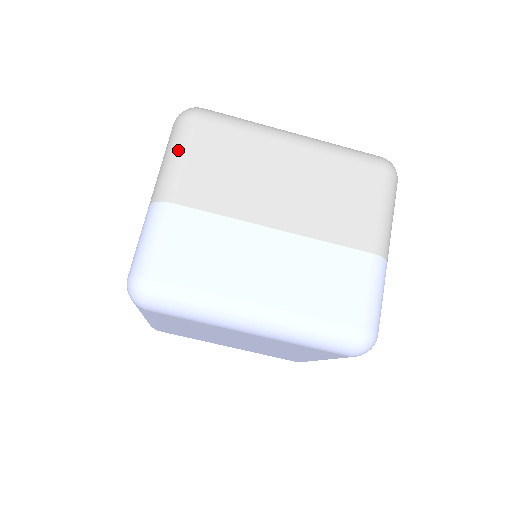
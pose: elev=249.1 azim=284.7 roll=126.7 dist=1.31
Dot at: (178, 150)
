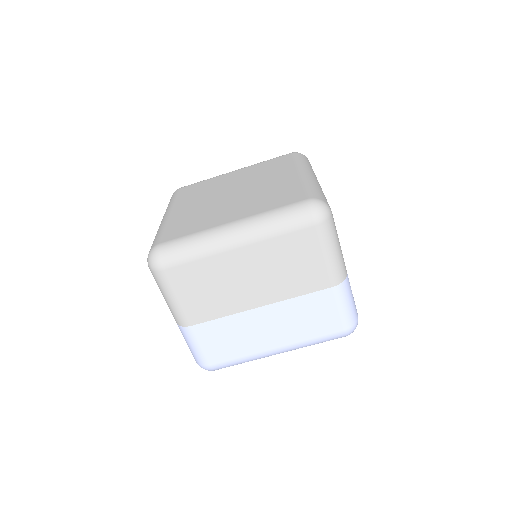
Dot at: (168, 294)
